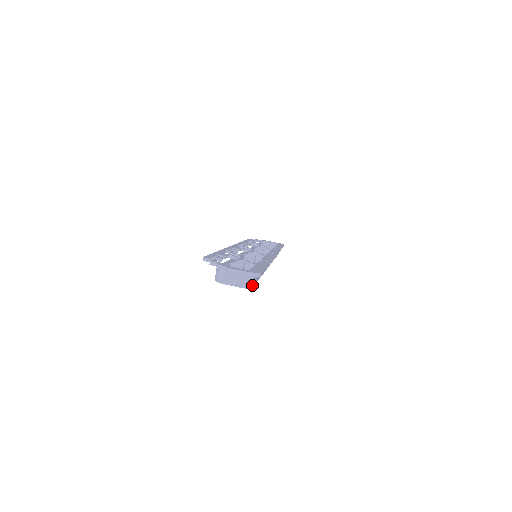
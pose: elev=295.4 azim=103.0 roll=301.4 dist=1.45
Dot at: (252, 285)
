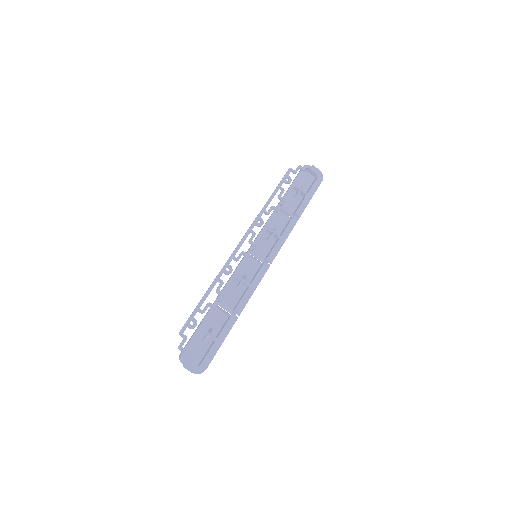
Dot at: occluded
